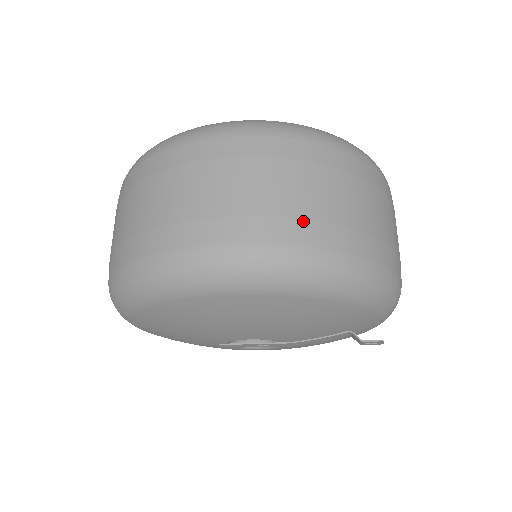
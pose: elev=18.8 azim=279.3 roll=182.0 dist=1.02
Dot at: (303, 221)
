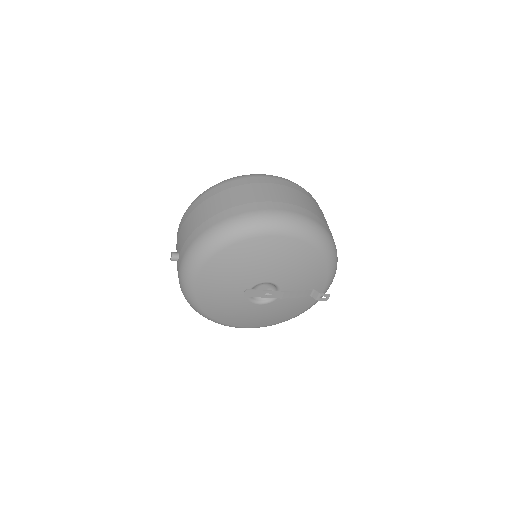
Dot at: (311, 212)
